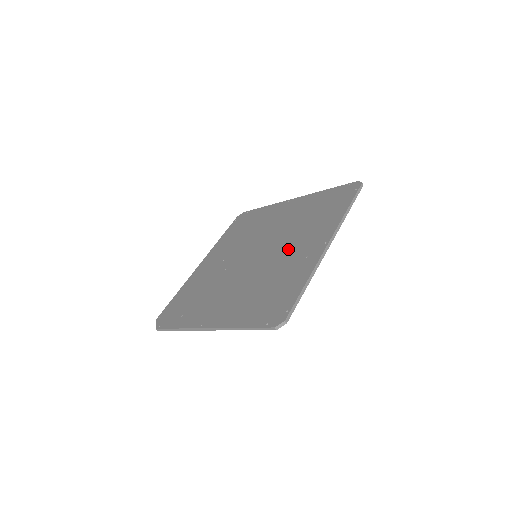
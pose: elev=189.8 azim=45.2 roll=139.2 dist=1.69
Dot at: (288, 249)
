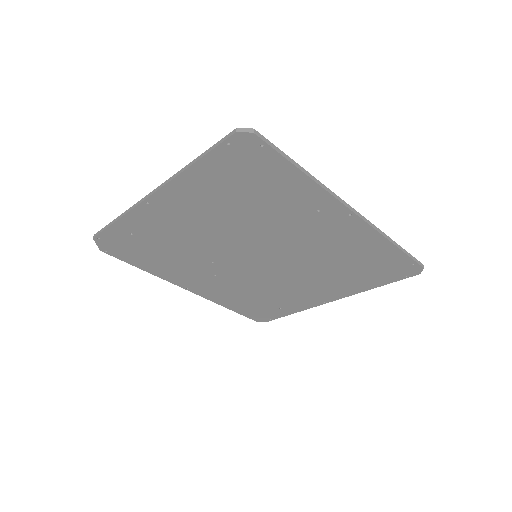
Dot at: occluded
